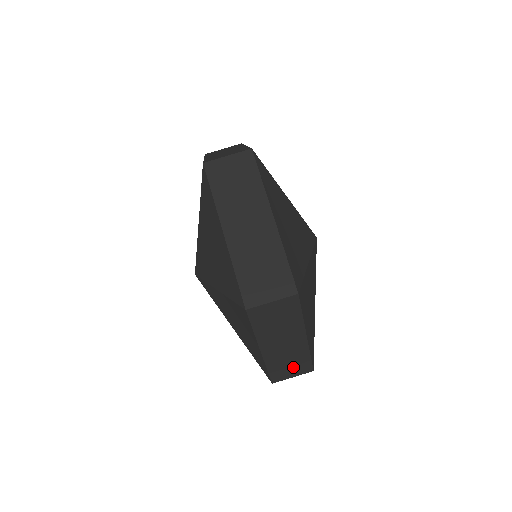
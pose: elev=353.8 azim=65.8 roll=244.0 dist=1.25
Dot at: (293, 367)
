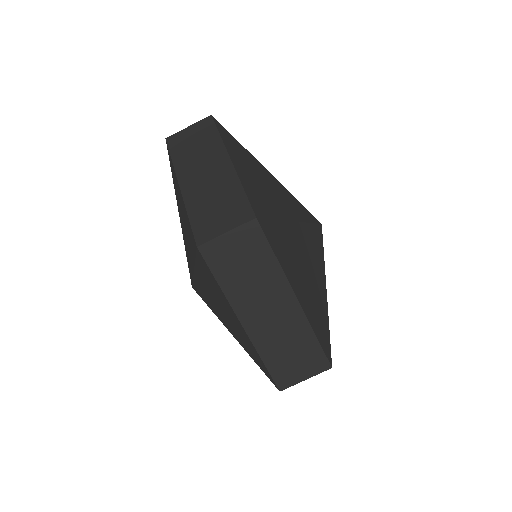
Dot at: occluded
